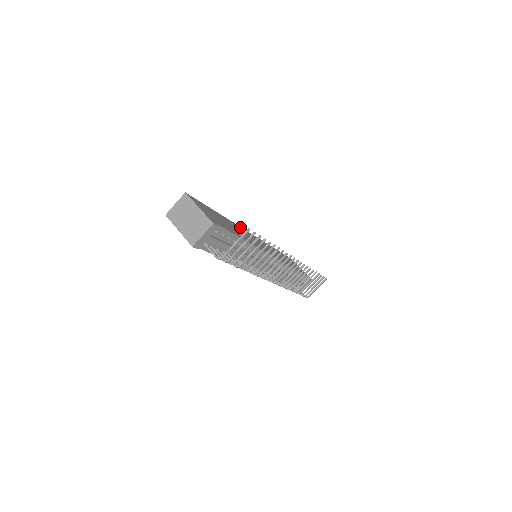
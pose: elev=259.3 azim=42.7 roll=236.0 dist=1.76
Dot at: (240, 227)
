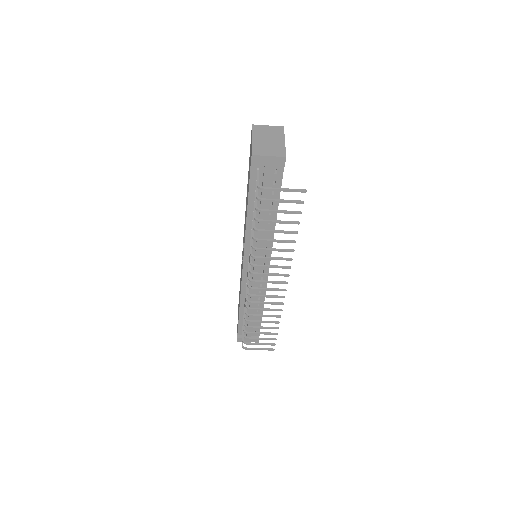
Dot at: occluded
